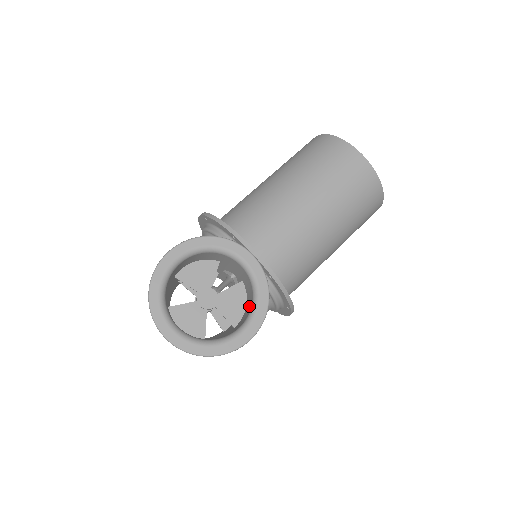
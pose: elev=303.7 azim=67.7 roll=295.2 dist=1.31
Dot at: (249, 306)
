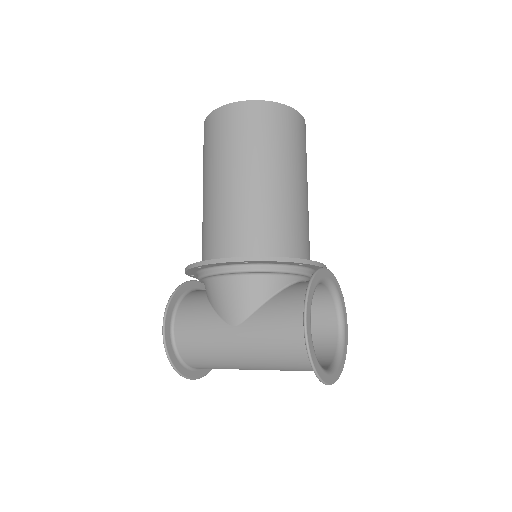
Dot at: (322, 305)
